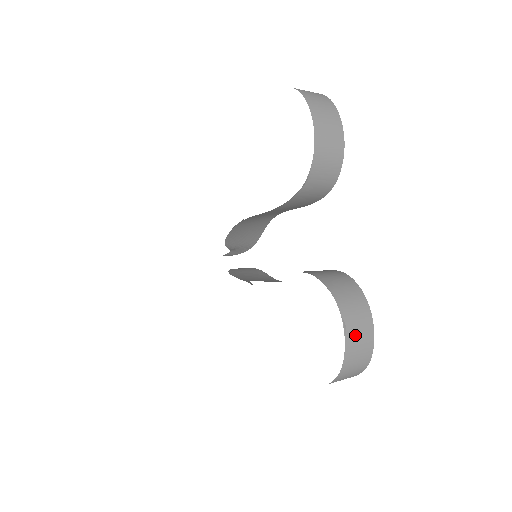
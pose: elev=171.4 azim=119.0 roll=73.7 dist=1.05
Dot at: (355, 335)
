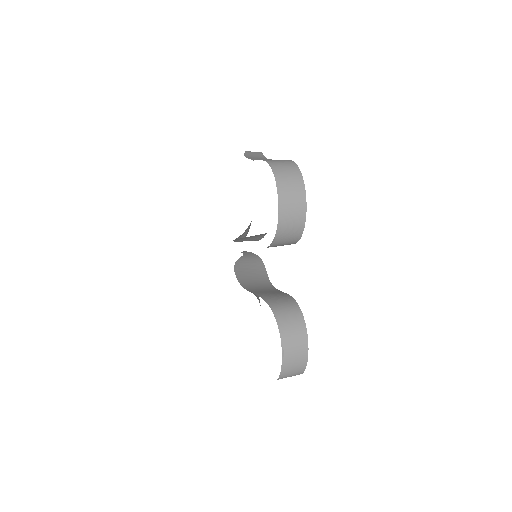
Dot at: (291, 357)
